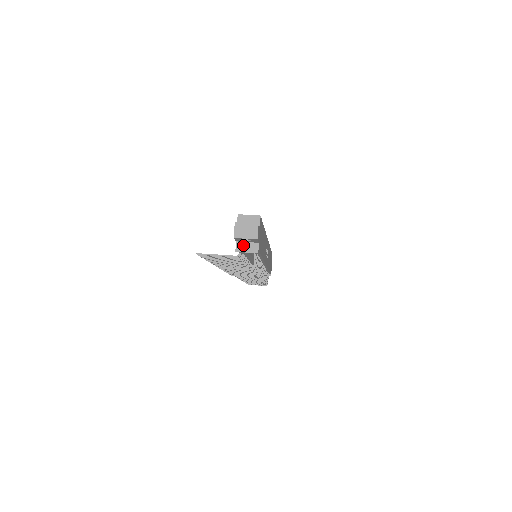
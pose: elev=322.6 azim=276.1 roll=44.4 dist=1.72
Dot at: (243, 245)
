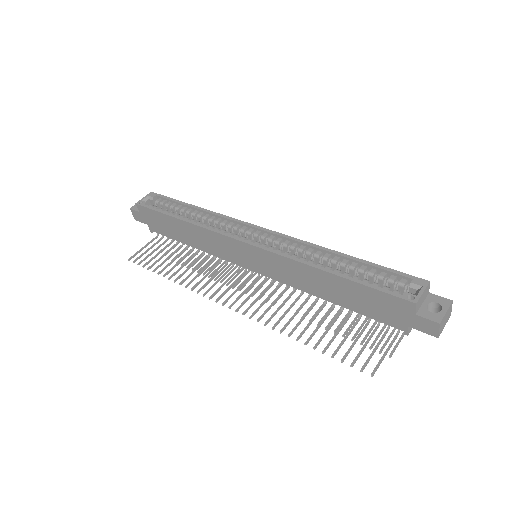
Dot at: occluded
